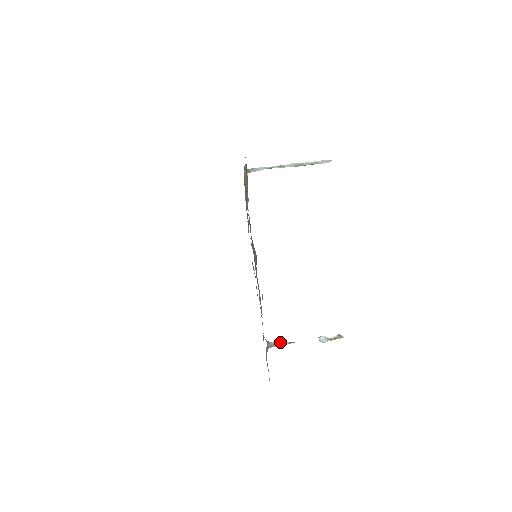
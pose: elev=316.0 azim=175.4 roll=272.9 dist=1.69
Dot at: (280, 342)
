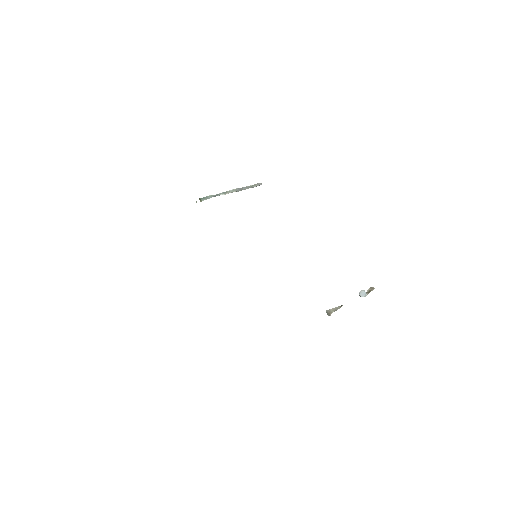
Dot at: (333, 308)
